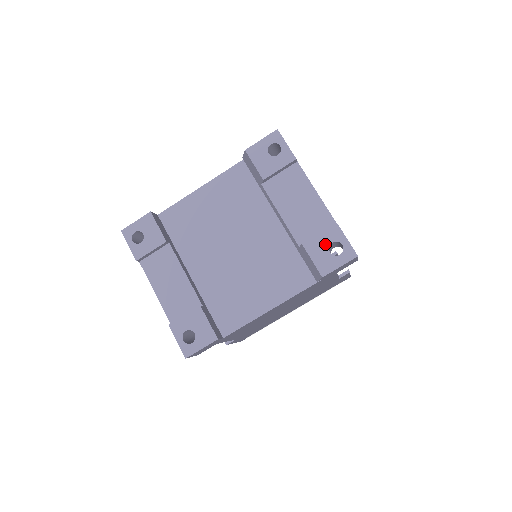
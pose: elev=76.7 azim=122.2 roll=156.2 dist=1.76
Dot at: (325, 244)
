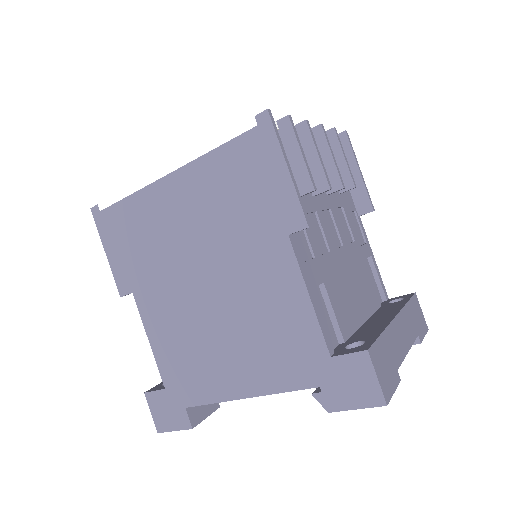
Dot at: occluded
